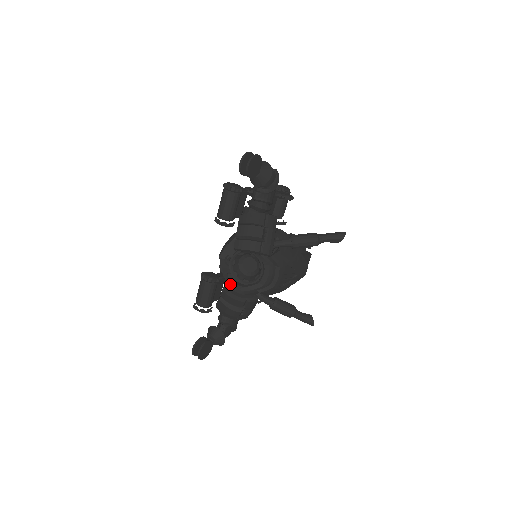
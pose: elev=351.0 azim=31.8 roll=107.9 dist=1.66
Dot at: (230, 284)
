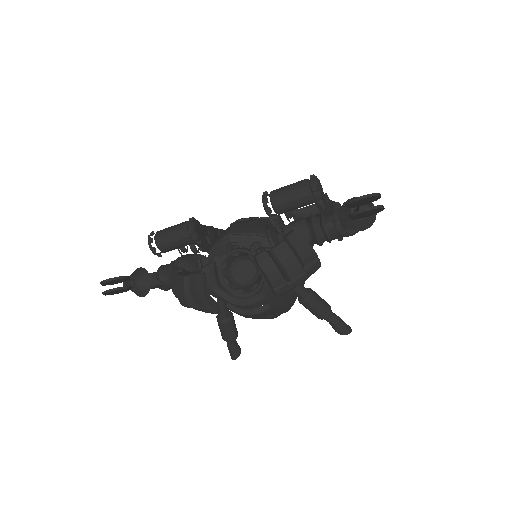
Dot at: (210, 271)
